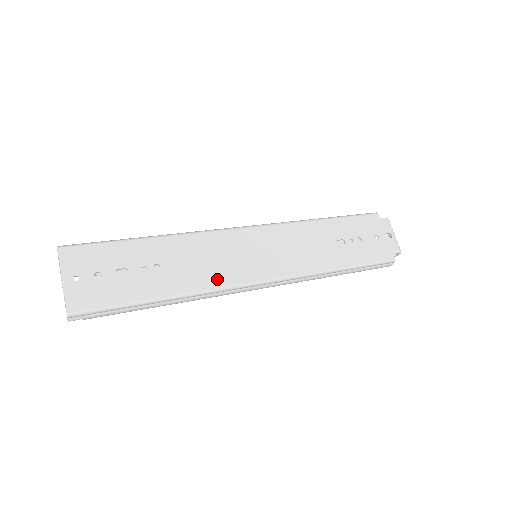
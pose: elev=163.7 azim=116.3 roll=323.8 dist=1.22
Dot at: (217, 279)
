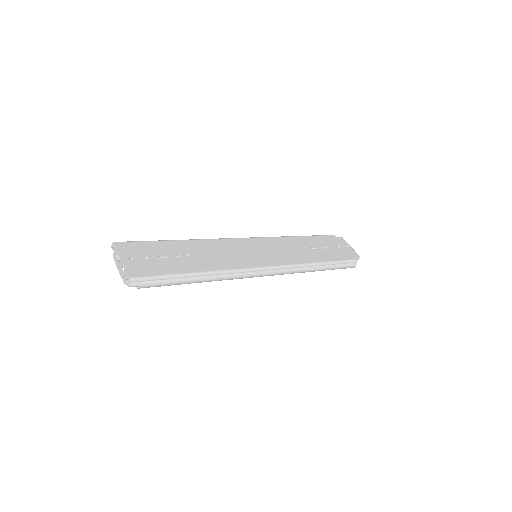
Dot at: (233, 264)
